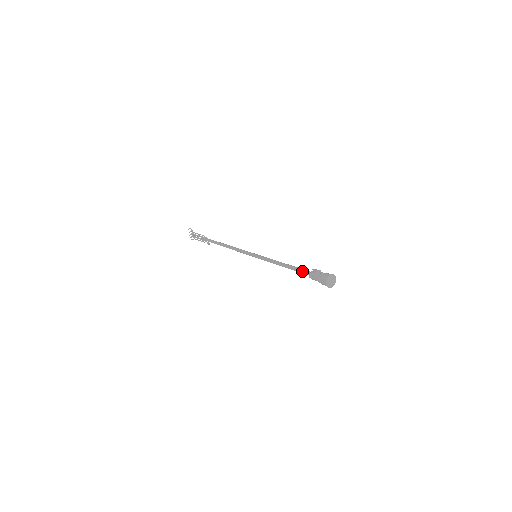
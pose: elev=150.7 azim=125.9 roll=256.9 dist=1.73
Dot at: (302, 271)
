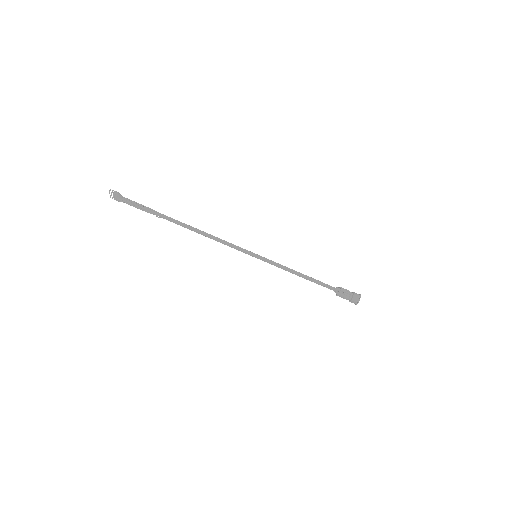
Dot at: (326, 287)
